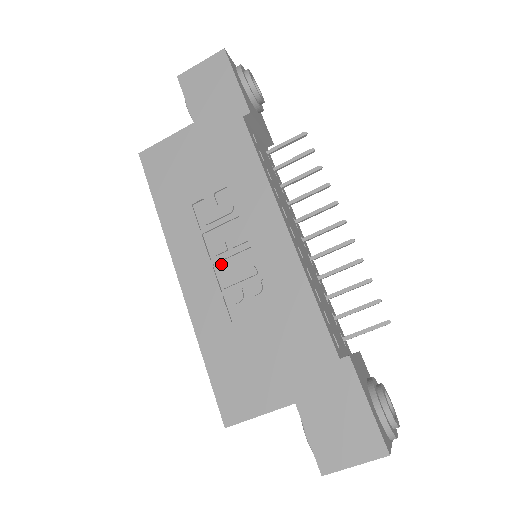
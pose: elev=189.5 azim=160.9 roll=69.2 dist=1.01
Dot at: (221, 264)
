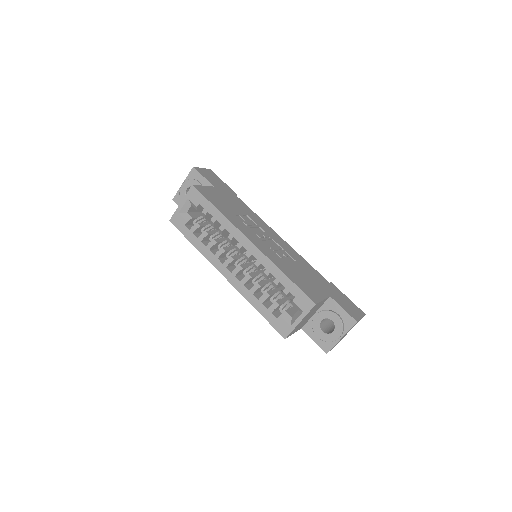
Dot at: (264, 242)
